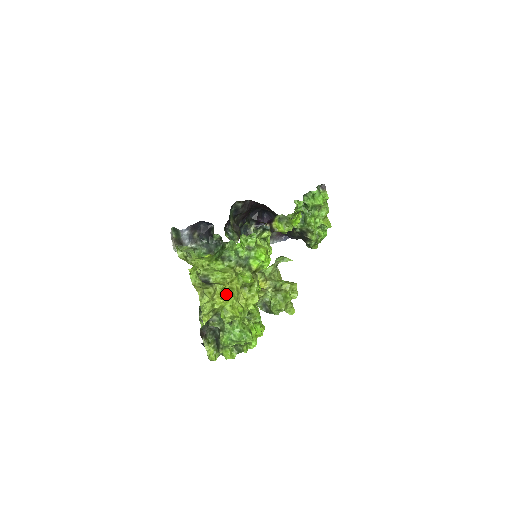
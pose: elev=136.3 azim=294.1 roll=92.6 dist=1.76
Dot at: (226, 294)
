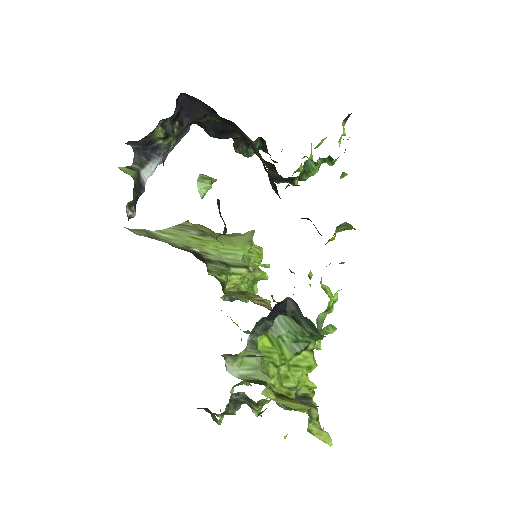
Dot at: occluded
